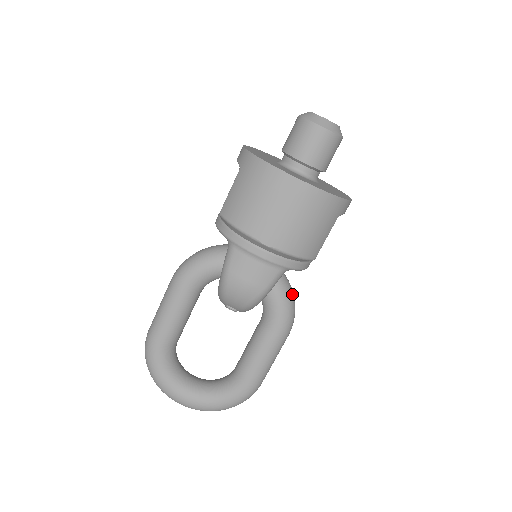
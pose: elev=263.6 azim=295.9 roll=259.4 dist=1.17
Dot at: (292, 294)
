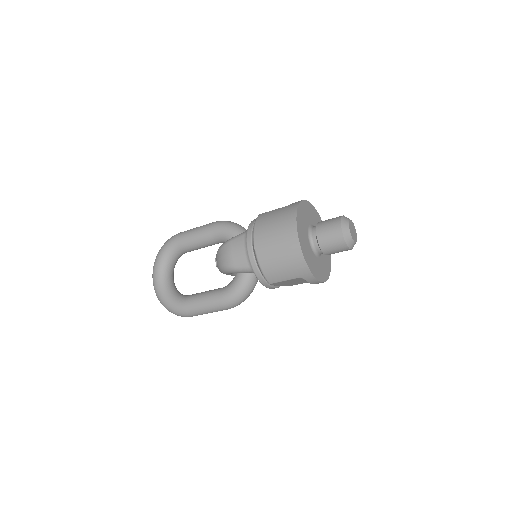
Dot at: (248, 292)
